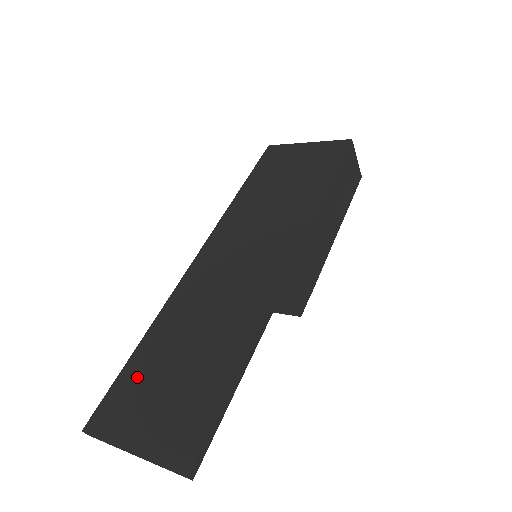
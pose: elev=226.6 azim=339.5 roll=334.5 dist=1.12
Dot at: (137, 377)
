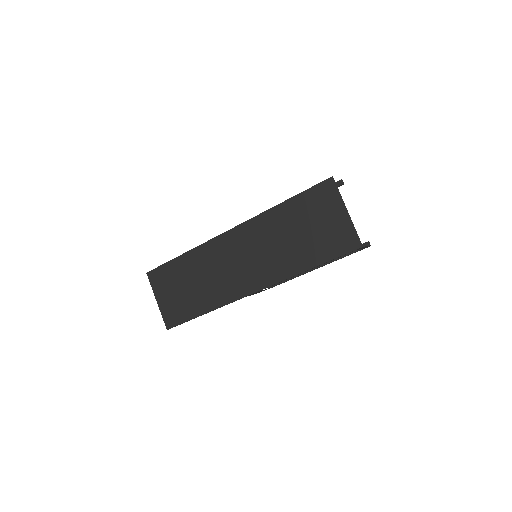
Dot at: (171, 273)
